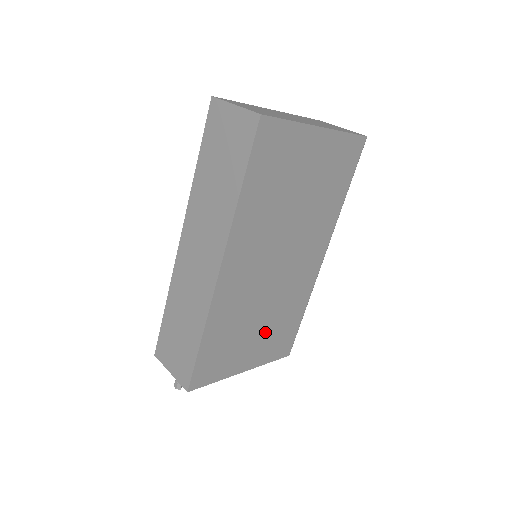
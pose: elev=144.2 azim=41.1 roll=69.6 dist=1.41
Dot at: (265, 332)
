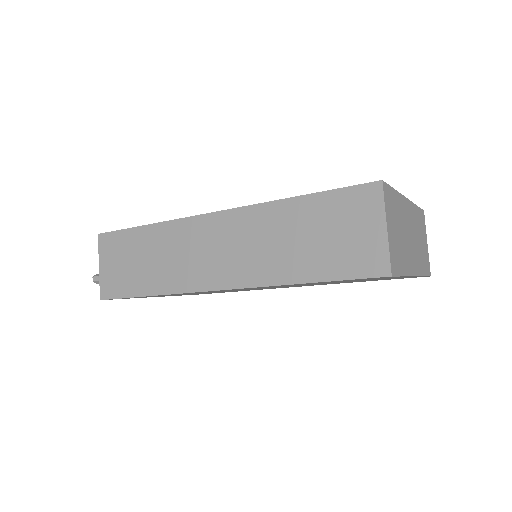
Dot at: occluded
